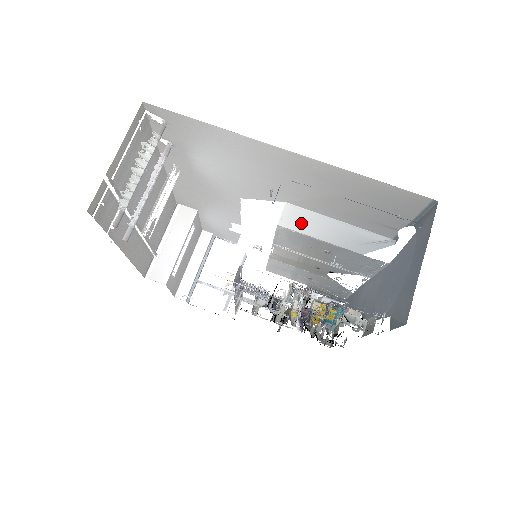
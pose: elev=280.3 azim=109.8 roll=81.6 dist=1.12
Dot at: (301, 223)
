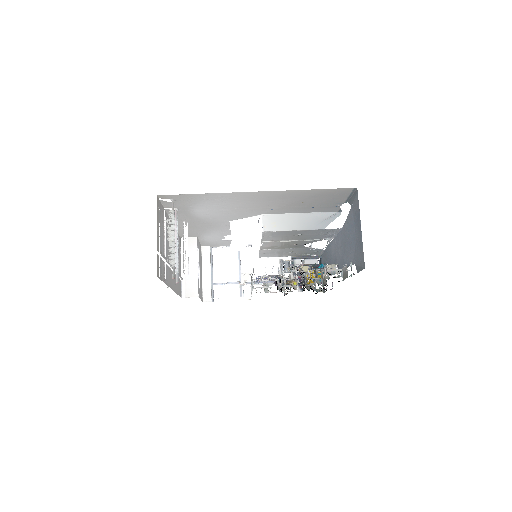
Dot at: (277, 224)
